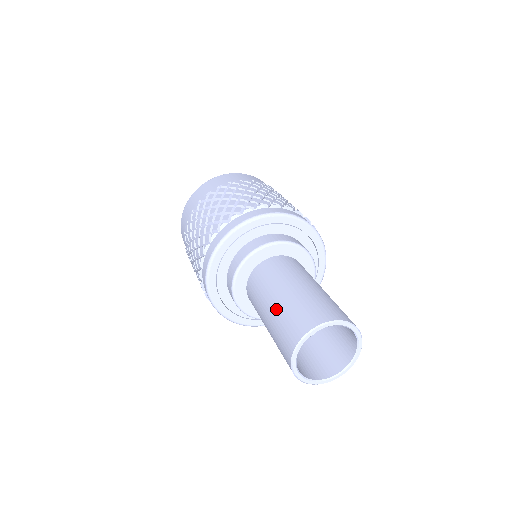
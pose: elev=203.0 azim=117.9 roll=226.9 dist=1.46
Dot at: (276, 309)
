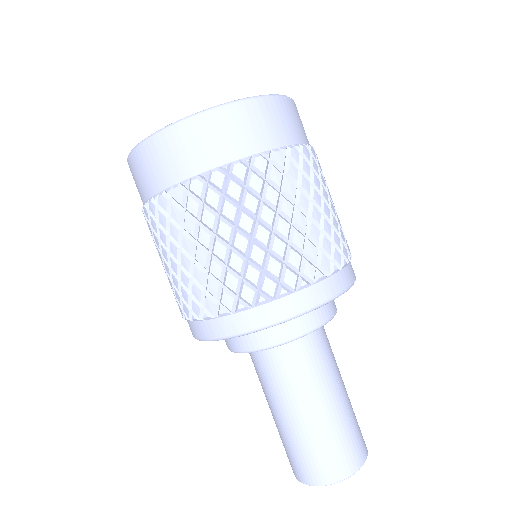
Dot at: (287, 430)
